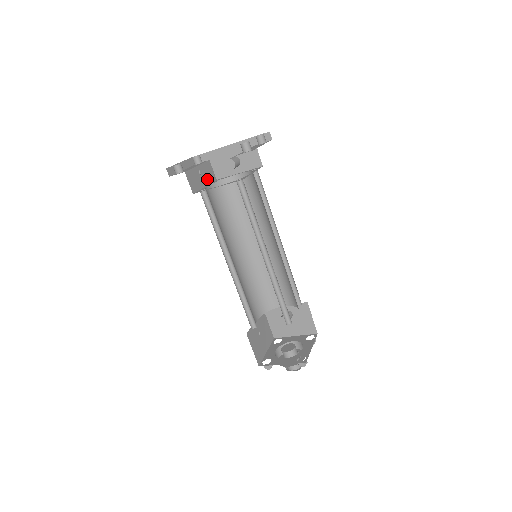
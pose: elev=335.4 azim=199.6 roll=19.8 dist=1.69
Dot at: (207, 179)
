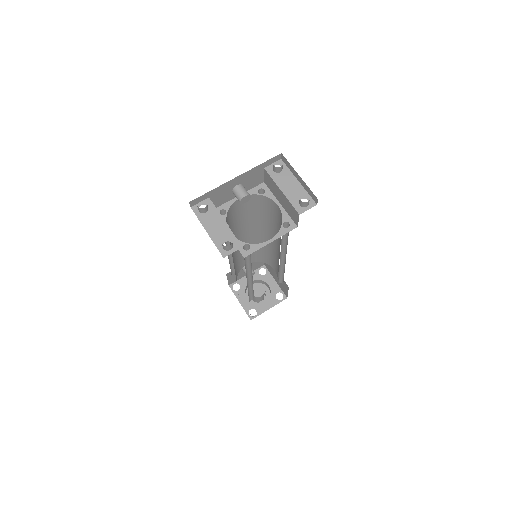
Dot at: occluded
